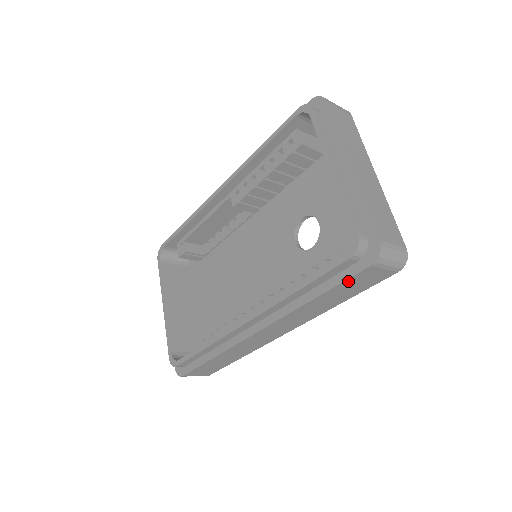
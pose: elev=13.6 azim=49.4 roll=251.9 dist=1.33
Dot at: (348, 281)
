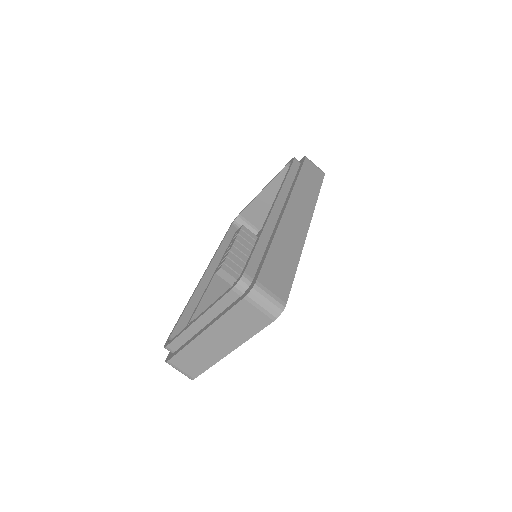
Dot at: (304, 167)
